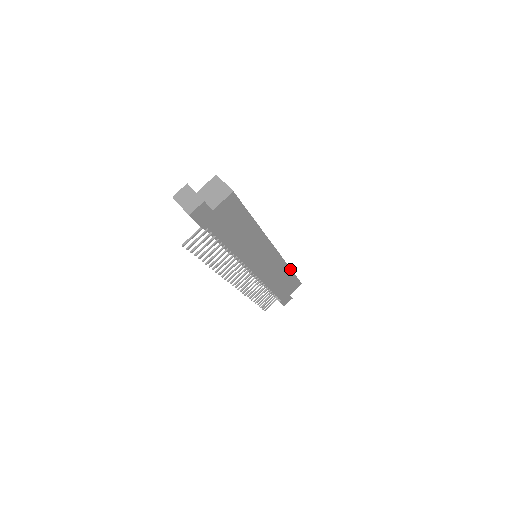
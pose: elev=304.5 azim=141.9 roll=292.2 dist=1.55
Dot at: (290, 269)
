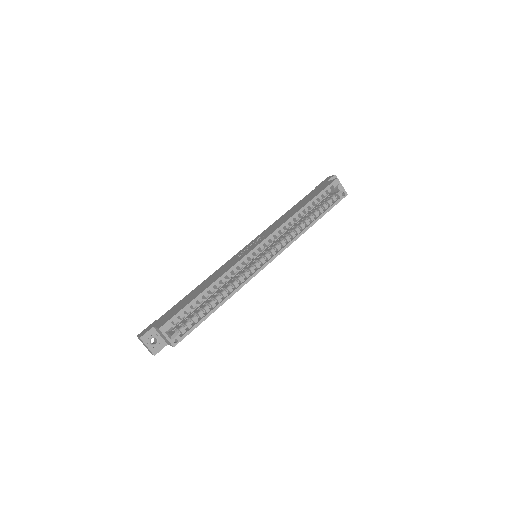
Dot at: (311, 226)
